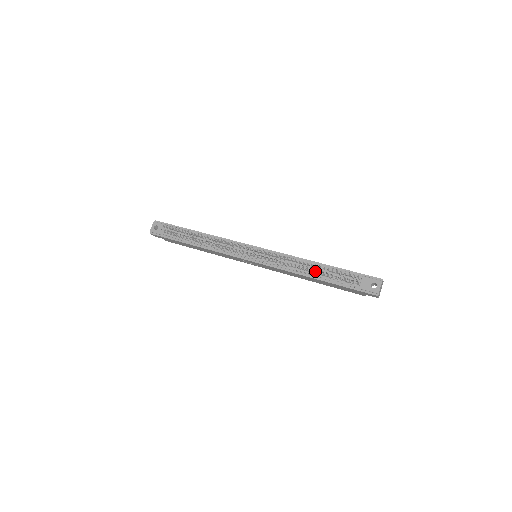
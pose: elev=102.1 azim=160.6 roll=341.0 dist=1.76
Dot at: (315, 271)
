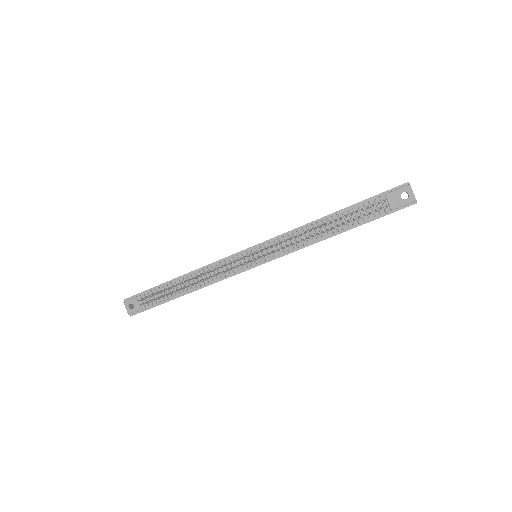
Dot at: occluded
